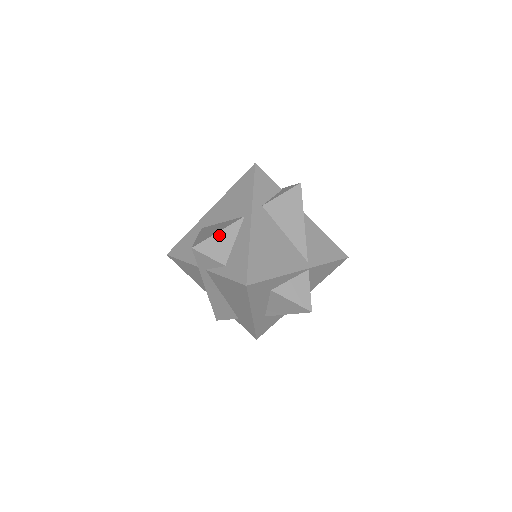
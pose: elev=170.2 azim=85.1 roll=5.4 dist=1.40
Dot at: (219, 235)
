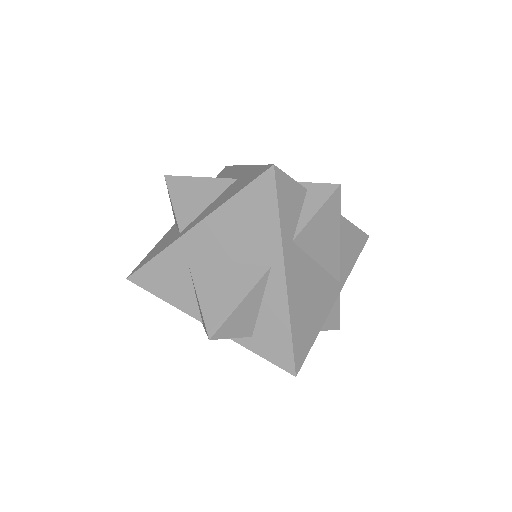
Dot at: (241, 307)
